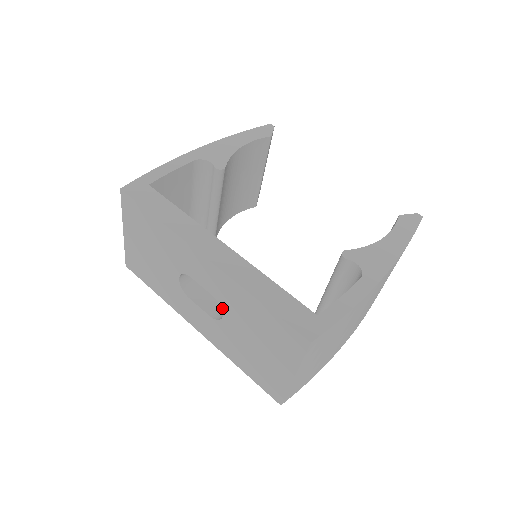
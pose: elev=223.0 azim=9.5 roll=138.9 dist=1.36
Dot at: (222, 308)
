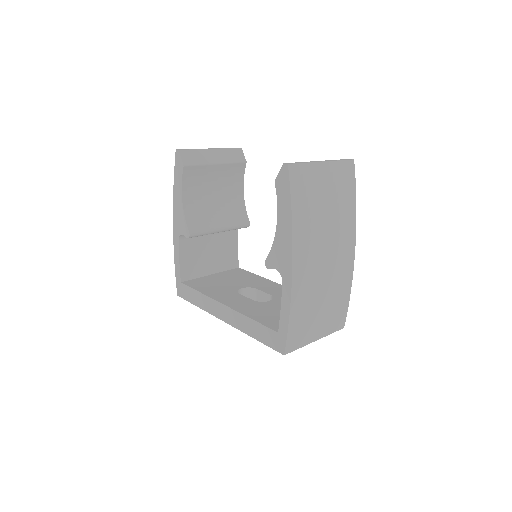
Dot at: occluded
